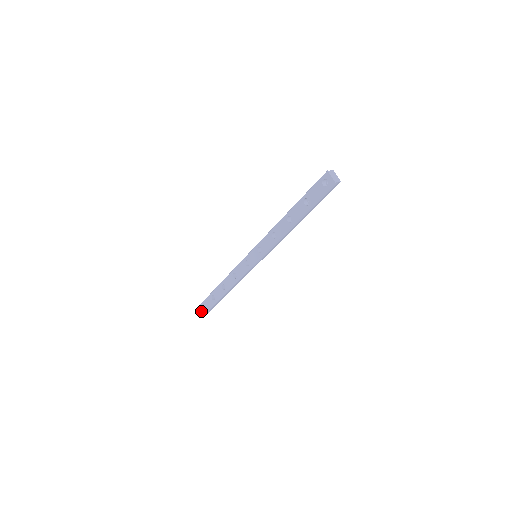
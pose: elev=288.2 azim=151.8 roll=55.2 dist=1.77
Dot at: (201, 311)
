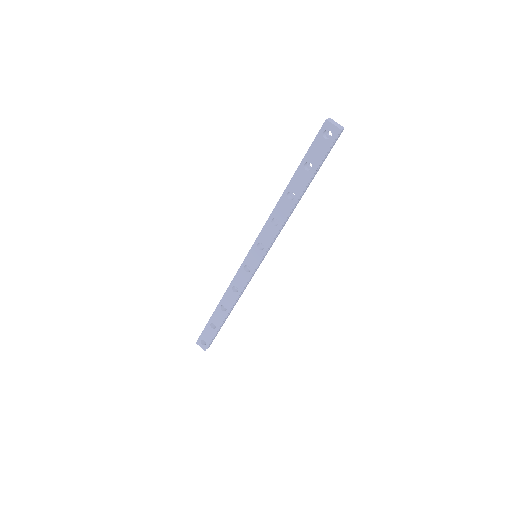
Dot at: occluded
